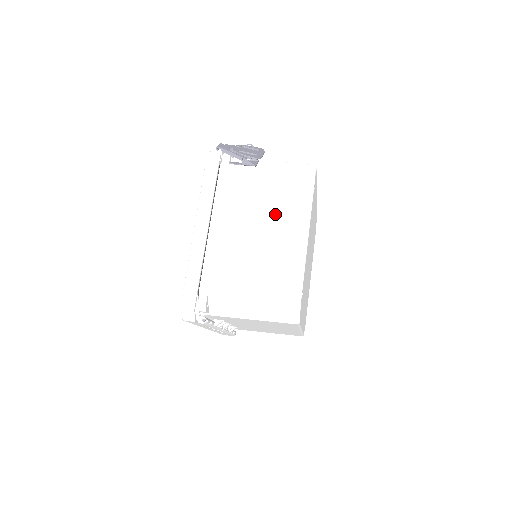
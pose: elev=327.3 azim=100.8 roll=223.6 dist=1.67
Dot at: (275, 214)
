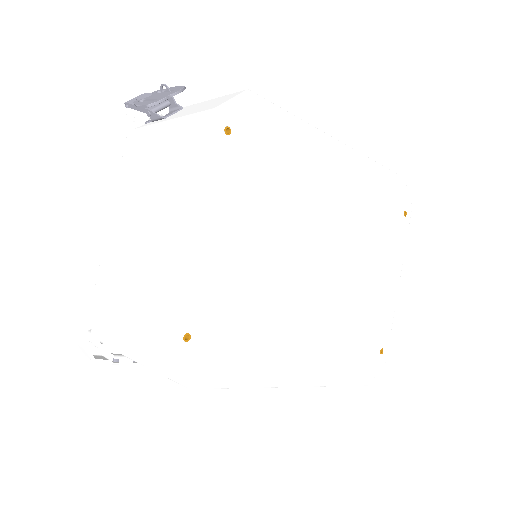
Dot at: (164, 194)
